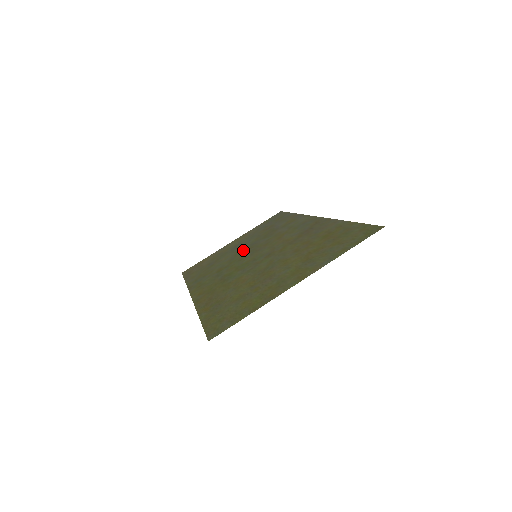
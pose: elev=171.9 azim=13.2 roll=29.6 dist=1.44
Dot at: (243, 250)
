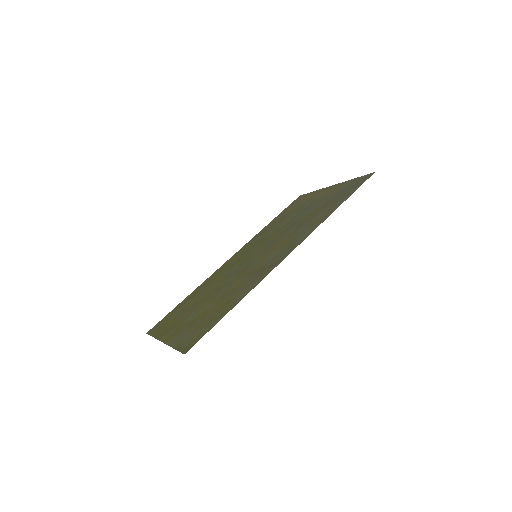
Dot at: (287, 226)
